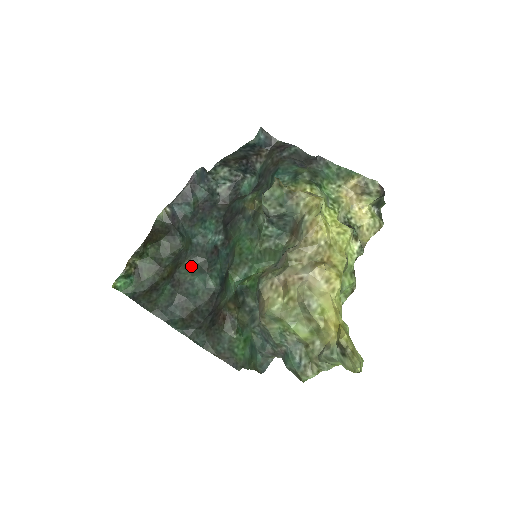
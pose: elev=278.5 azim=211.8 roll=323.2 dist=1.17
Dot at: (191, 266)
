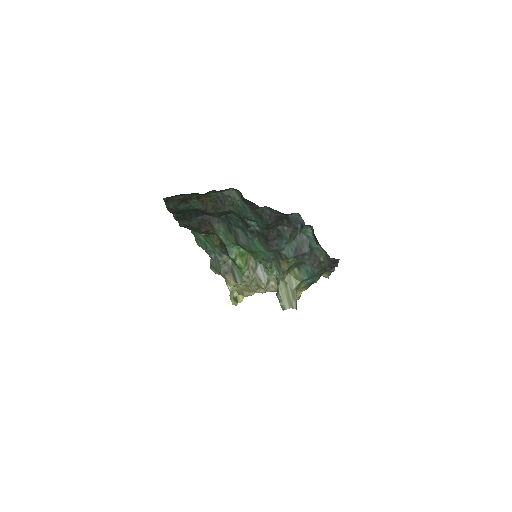
Dot at: (223, 213)
